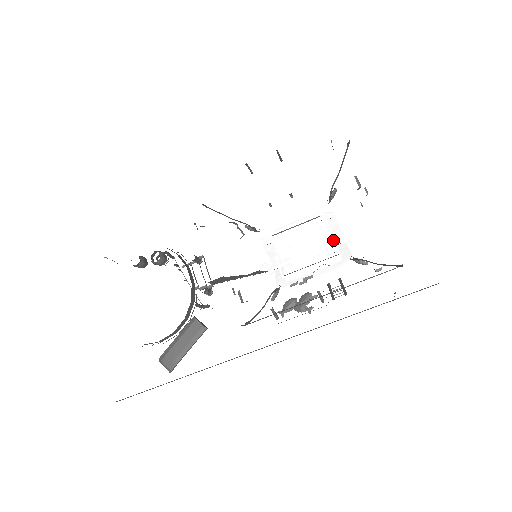
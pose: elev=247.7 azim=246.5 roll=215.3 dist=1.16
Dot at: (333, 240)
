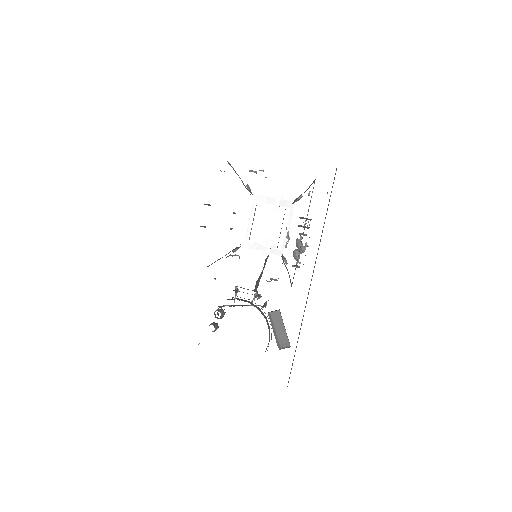
Dot at: occluded
